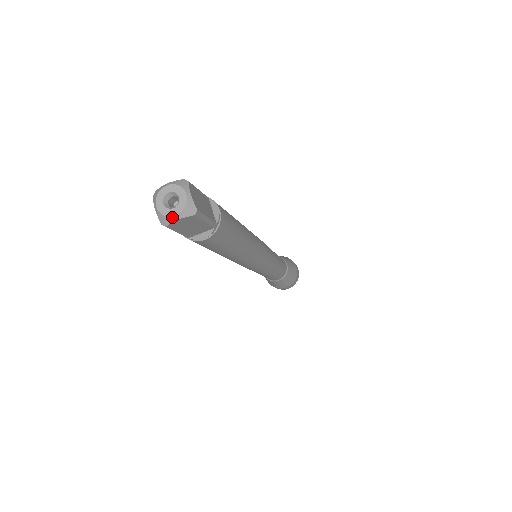
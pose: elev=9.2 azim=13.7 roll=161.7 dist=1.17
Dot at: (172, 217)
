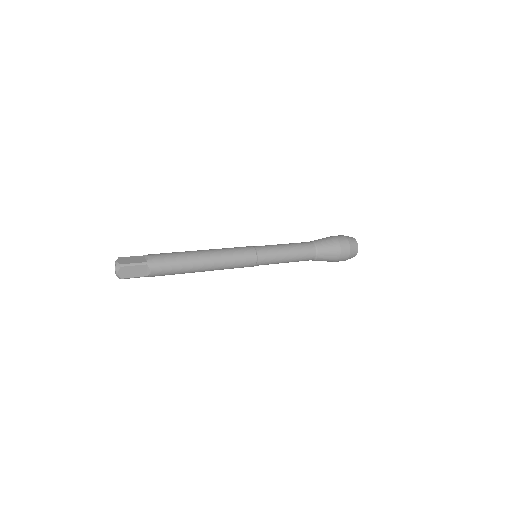
Dot at: occluded
